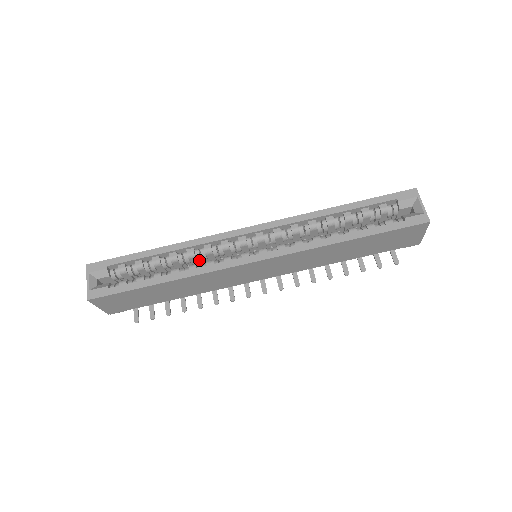
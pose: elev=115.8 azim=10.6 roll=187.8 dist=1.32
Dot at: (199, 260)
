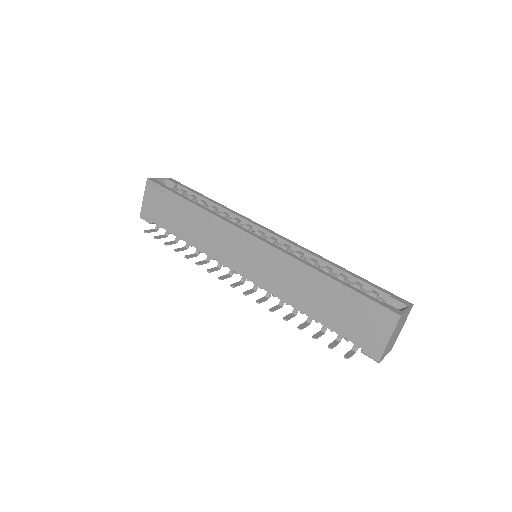
Dot at: occluded
